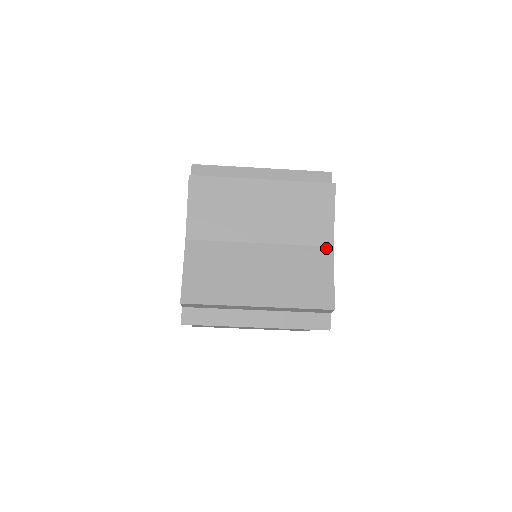
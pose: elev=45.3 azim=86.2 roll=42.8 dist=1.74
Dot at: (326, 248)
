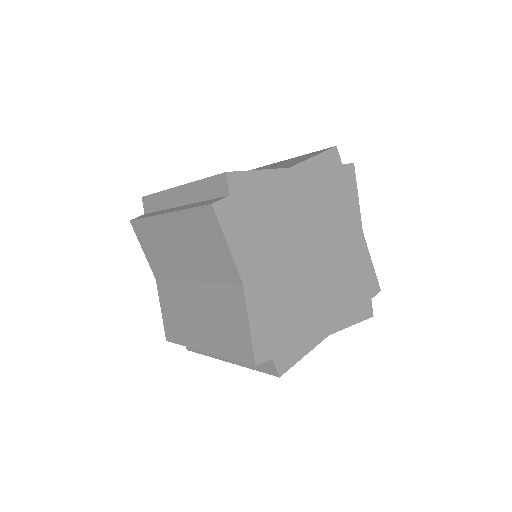
Dot at: (237, 286)
